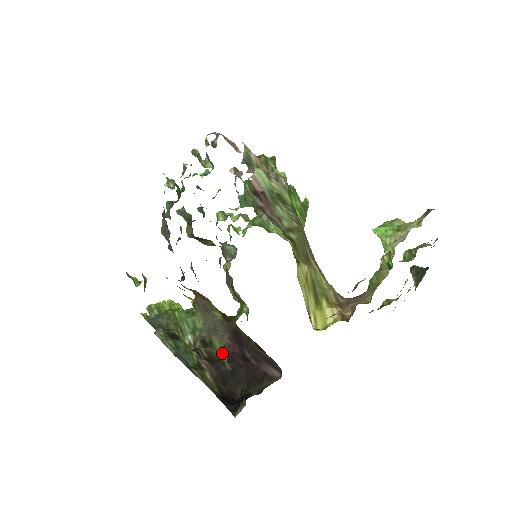
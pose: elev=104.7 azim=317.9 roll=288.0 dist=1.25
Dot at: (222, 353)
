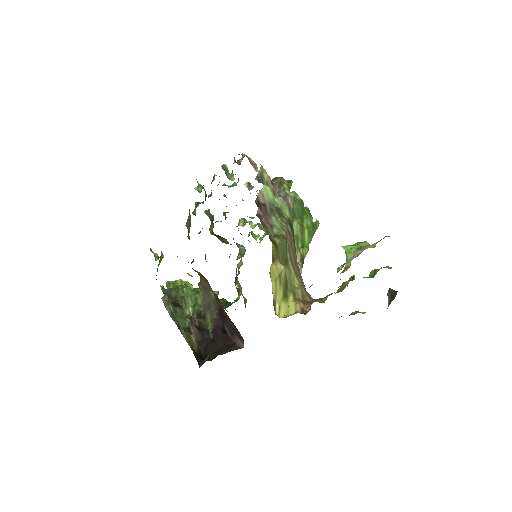
Dot at: (210, 325)
